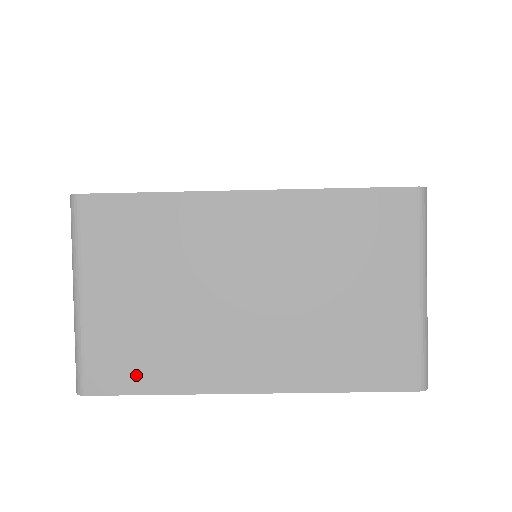
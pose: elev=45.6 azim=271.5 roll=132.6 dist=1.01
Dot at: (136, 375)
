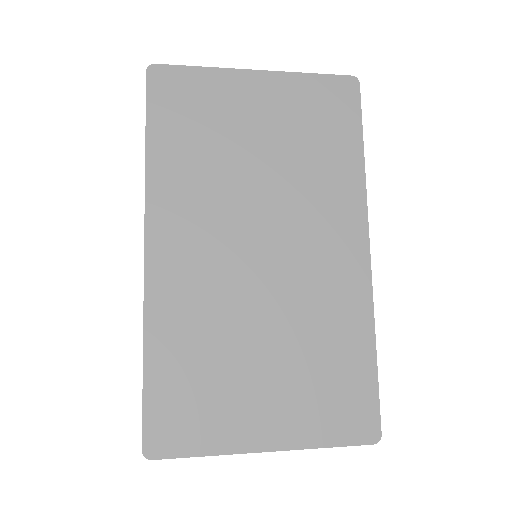
Dot at: occluded
